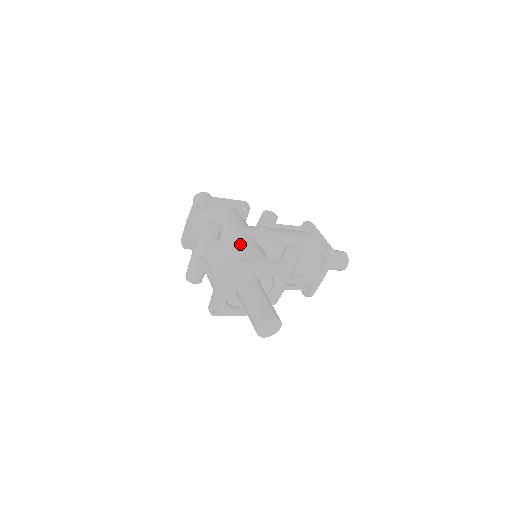
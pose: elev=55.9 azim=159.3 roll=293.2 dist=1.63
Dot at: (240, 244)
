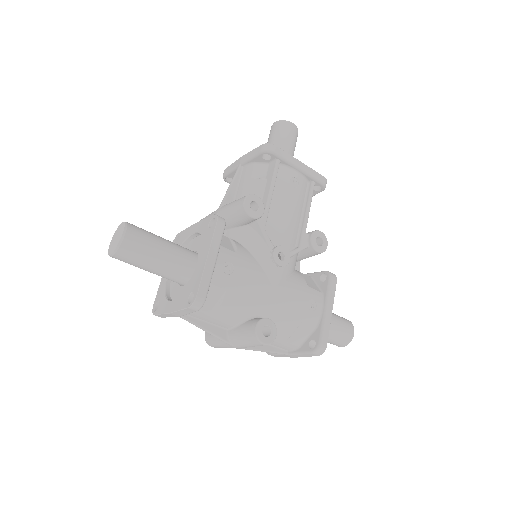
Dot at: (293, 310)
